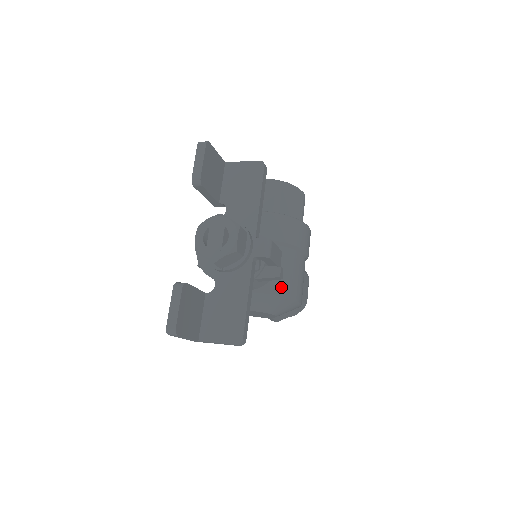
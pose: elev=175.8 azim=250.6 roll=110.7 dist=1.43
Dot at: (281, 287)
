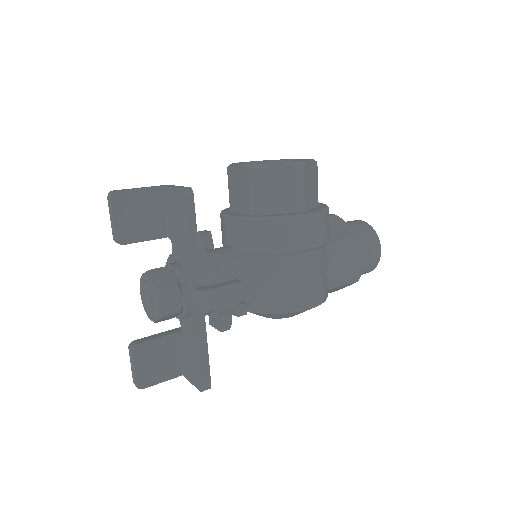
Dot at: (270, 304)
